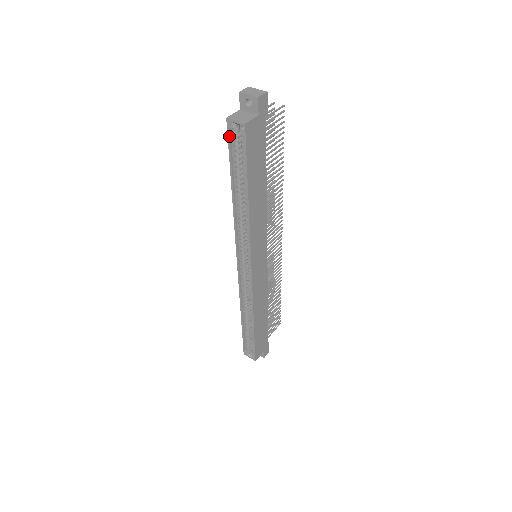
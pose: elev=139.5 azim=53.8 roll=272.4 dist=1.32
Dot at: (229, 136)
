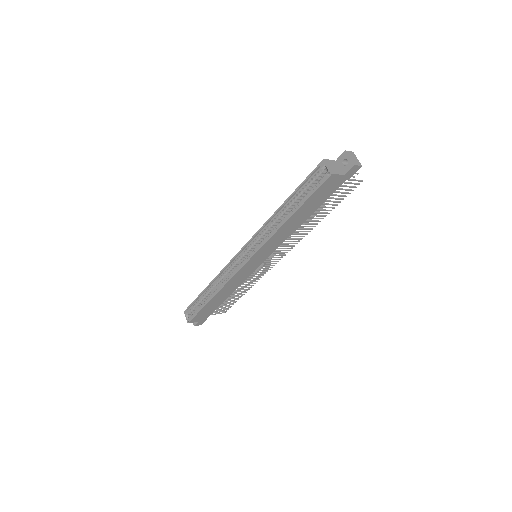
Dot at: (315, 171)
